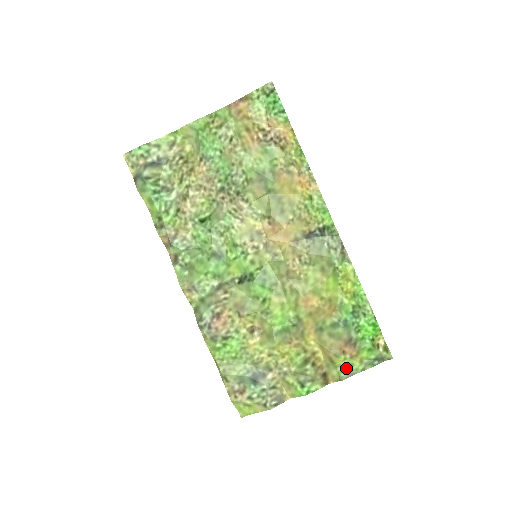
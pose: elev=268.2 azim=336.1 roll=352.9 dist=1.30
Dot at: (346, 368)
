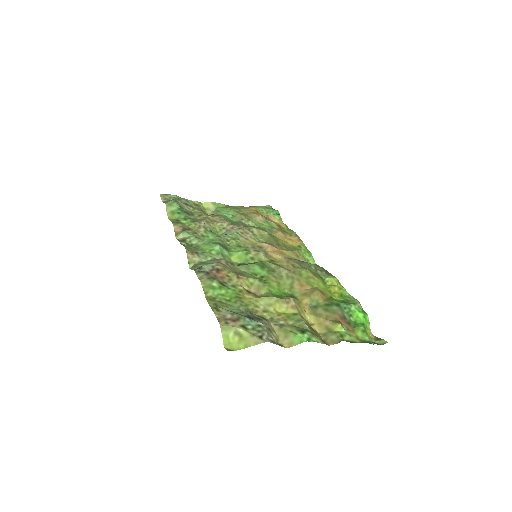
Dot at: (345, 336)
